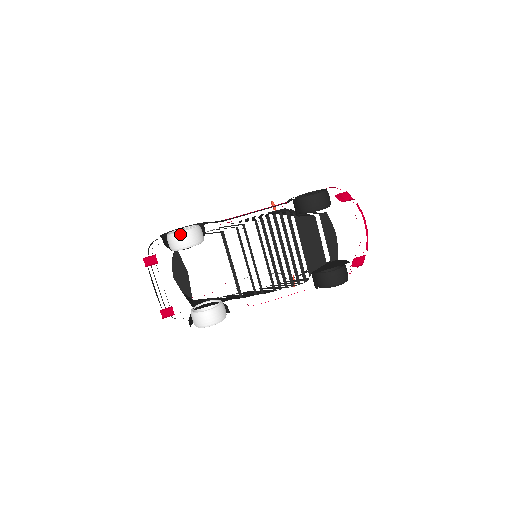
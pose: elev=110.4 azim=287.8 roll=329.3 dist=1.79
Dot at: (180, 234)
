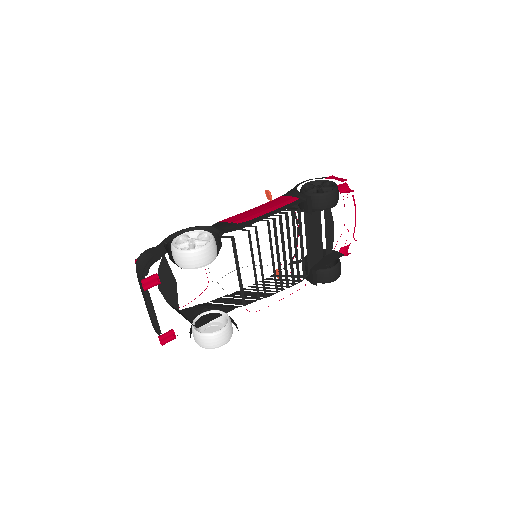
Dot at: (200, 251)
